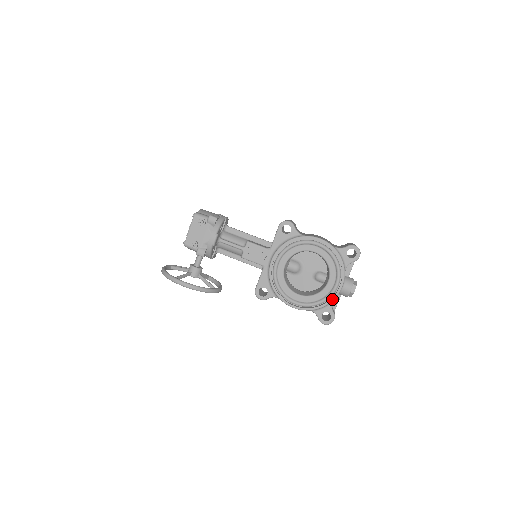
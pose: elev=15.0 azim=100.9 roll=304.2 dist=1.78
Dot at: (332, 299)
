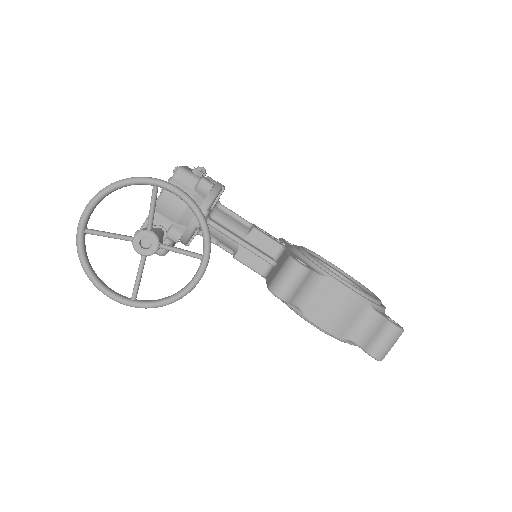
Dot at: (384, 306)
